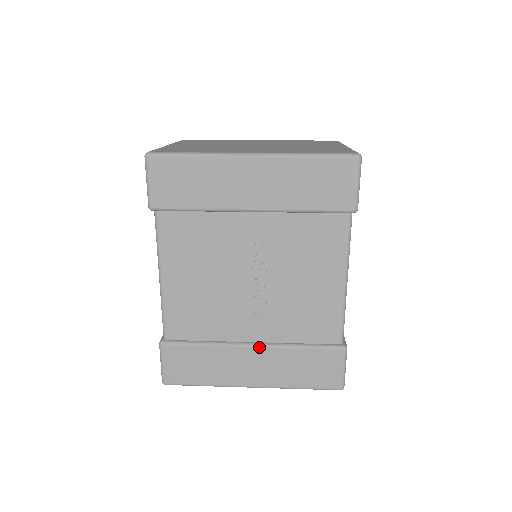
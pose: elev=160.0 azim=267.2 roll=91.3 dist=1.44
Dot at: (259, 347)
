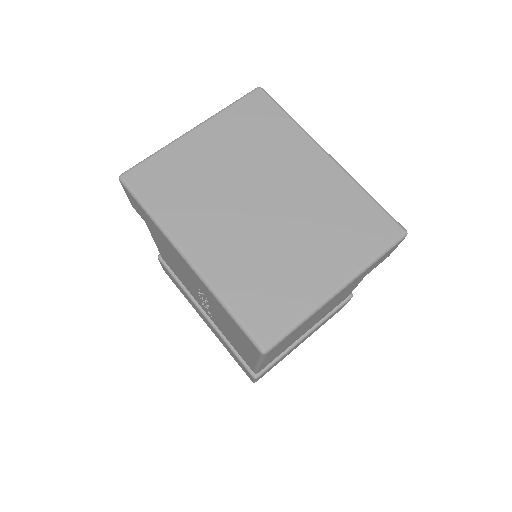
Dot at: (207, 320)
